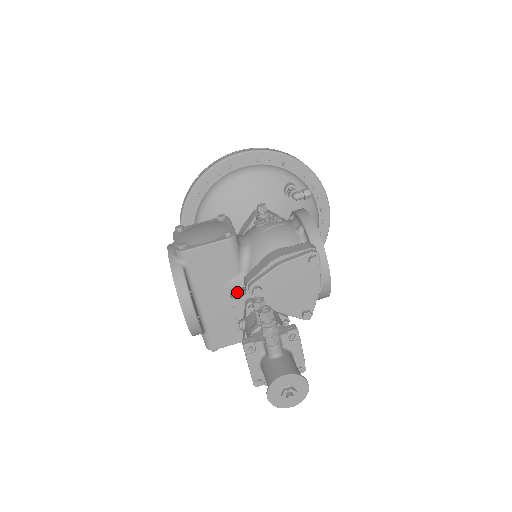
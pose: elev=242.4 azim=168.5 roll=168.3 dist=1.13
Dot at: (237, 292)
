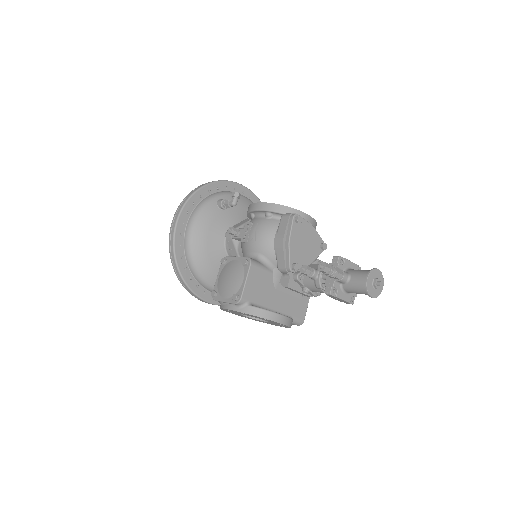
Dot at: (284, 281)
